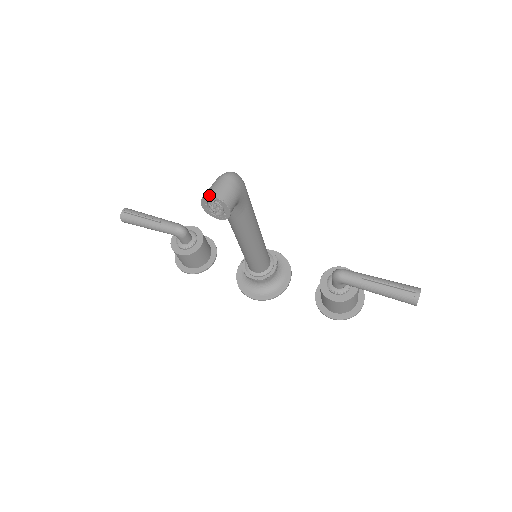
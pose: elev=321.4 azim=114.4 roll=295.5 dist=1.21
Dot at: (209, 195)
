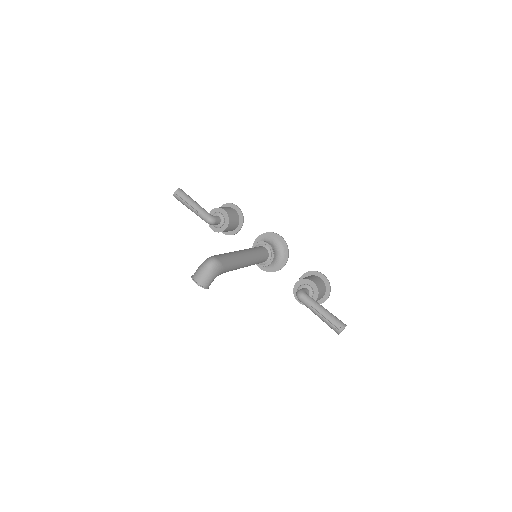
Dot at: occluded
